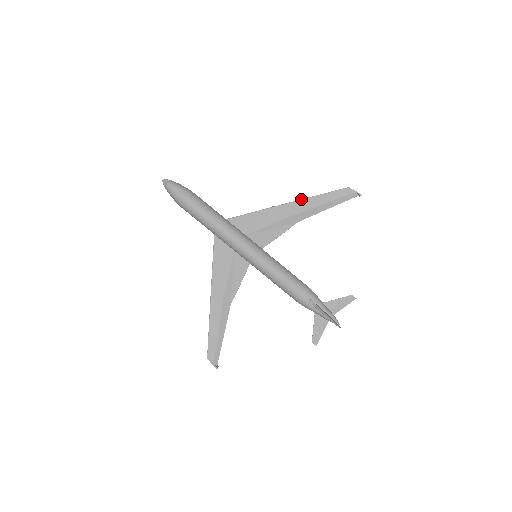
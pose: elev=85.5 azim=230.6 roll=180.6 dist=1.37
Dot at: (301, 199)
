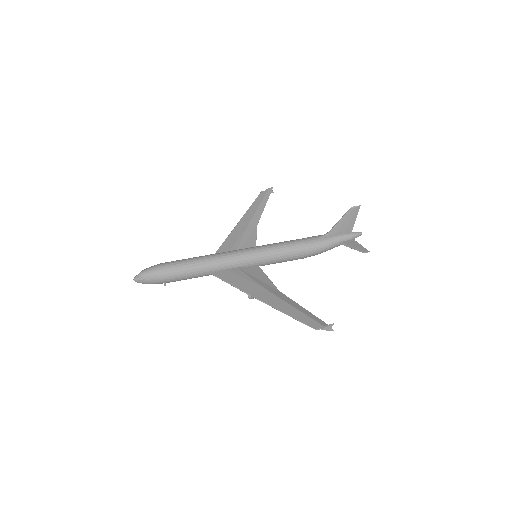
Dot at: (243, 216)
